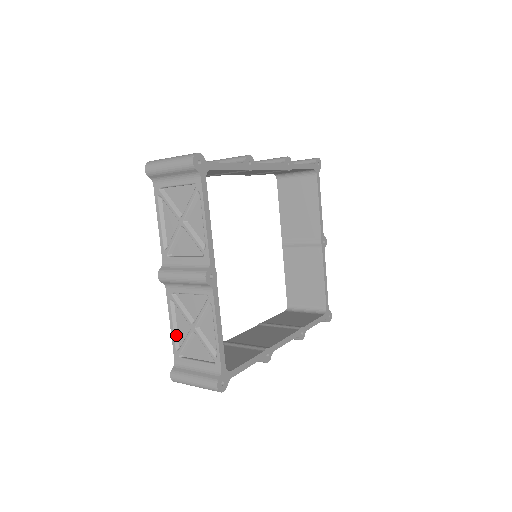
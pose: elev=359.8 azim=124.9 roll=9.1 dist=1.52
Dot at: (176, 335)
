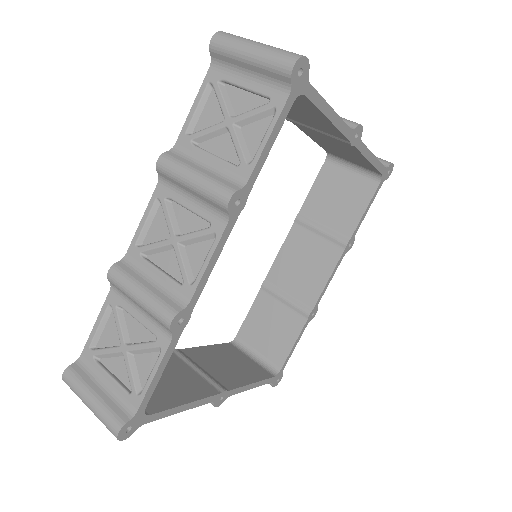
Dot at: occluded
